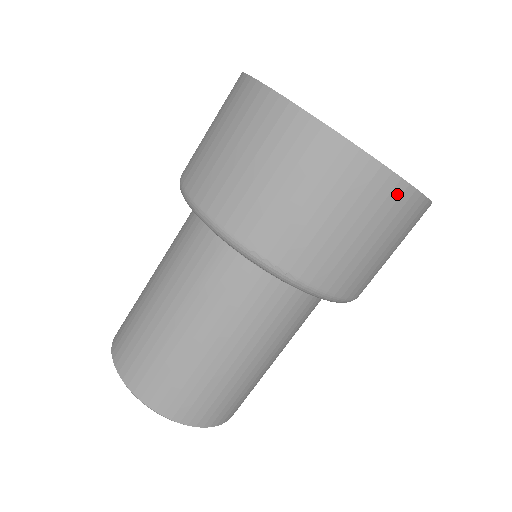
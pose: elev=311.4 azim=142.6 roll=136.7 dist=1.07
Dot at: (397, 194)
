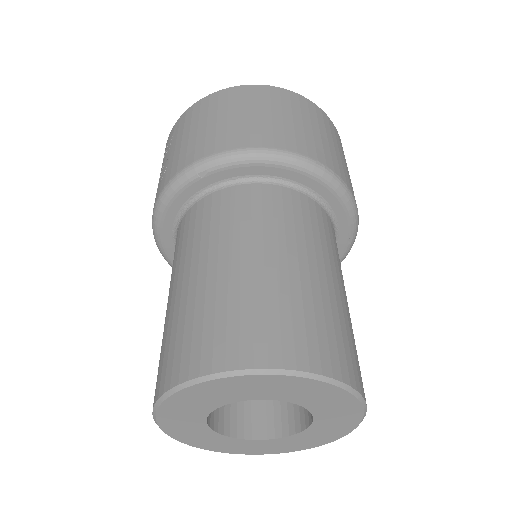
Dot at: (342, 147)
